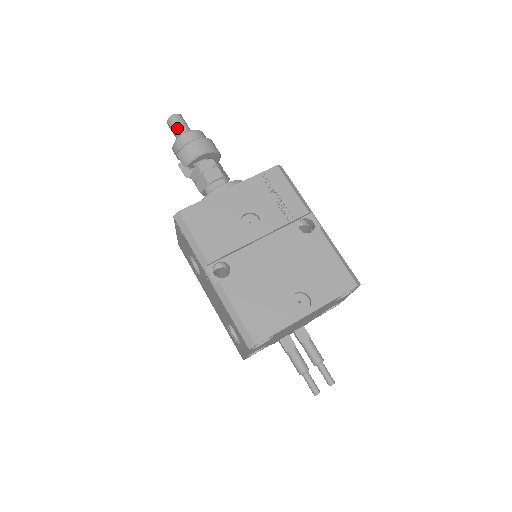
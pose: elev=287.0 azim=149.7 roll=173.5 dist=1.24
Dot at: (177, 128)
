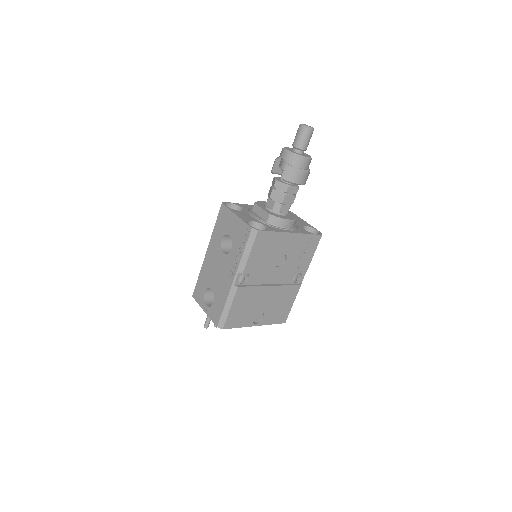
Dot at: (303, 142)
